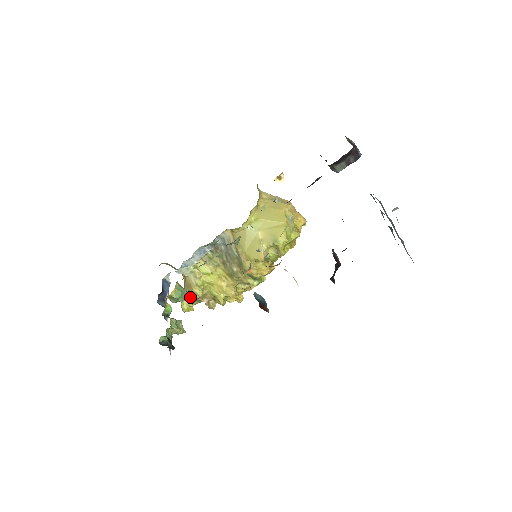
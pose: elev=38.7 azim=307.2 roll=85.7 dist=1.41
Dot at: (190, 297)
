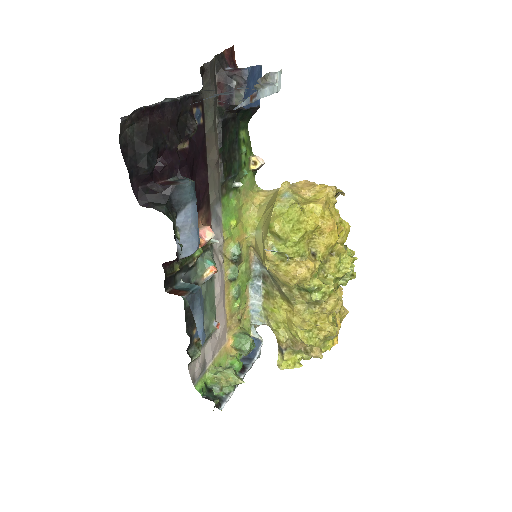
Dot at: (279, 348)
